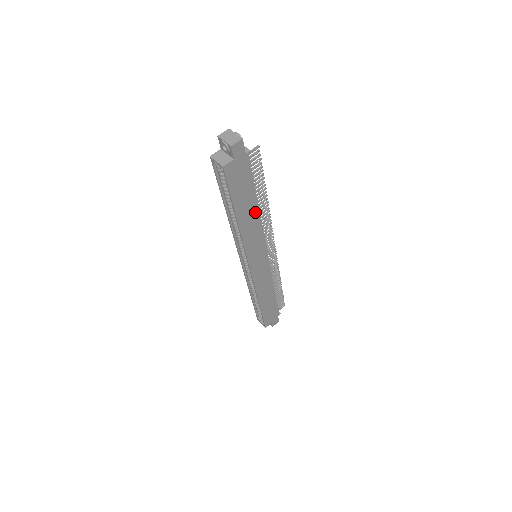
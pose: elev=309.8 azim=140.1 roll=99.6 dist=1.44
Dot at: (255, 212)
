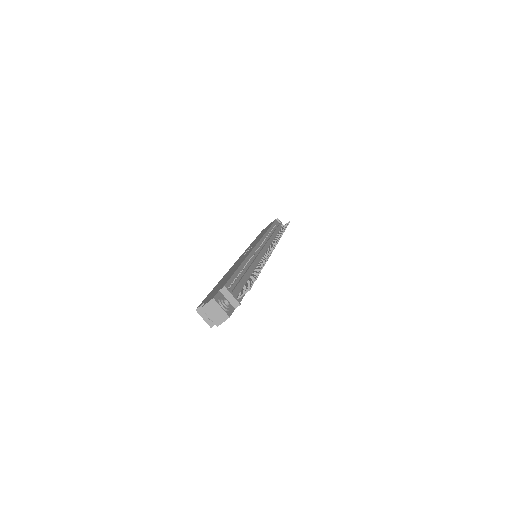
Dot at: occluded
